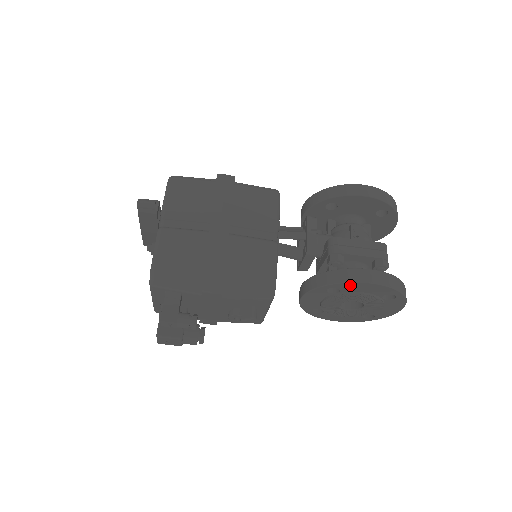
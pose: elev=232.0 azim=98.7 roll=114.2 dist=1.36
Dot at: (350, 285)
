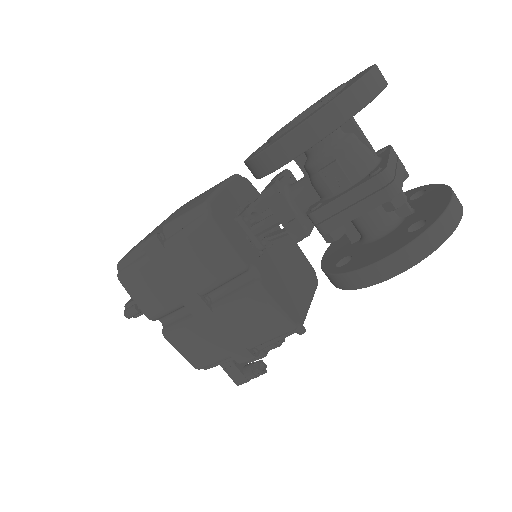
Dot at: occluded
